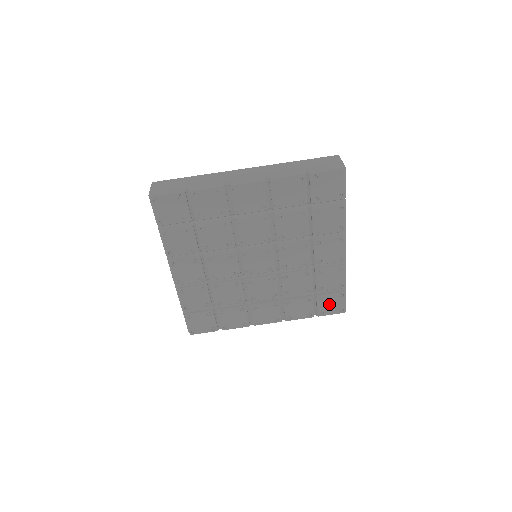
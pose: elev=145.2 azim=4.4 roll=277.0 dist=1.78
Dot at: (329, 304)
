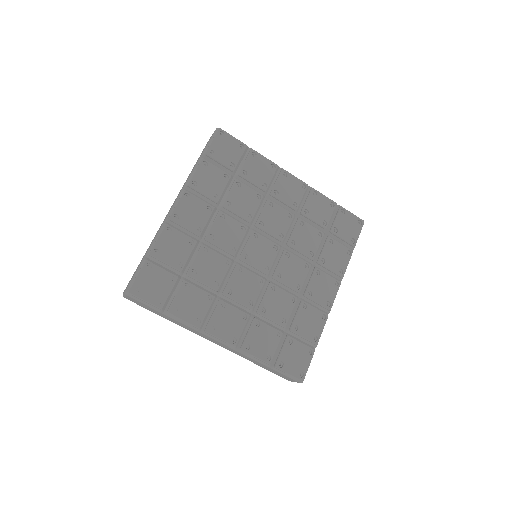
Dot at: (346, 228)
